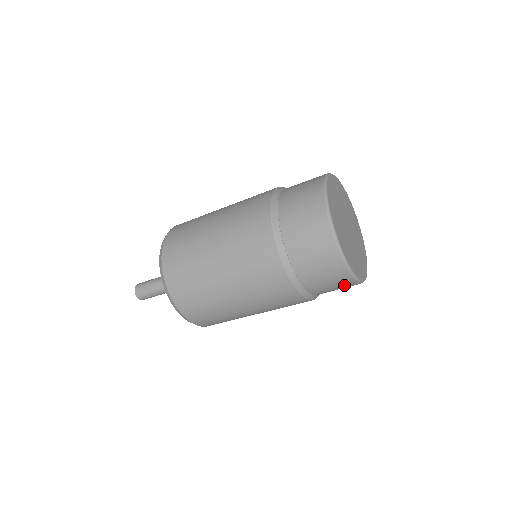
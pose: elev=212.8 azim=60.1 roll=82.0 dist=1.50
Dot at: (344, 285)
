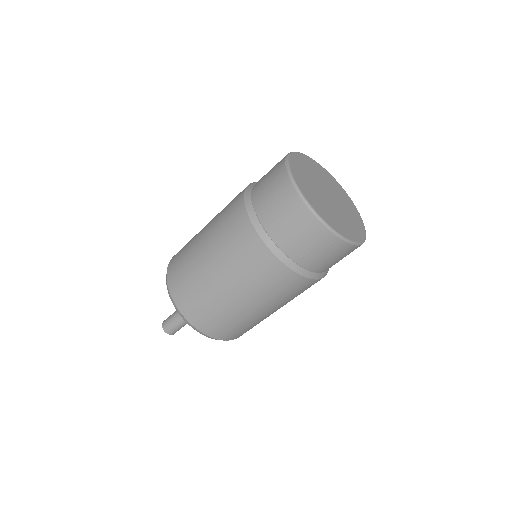
Dot at: occluded
